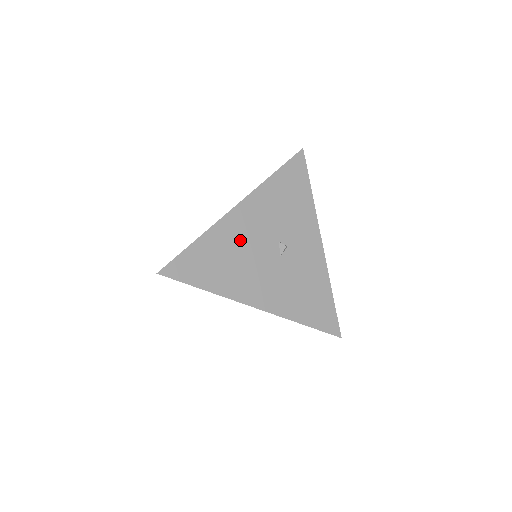
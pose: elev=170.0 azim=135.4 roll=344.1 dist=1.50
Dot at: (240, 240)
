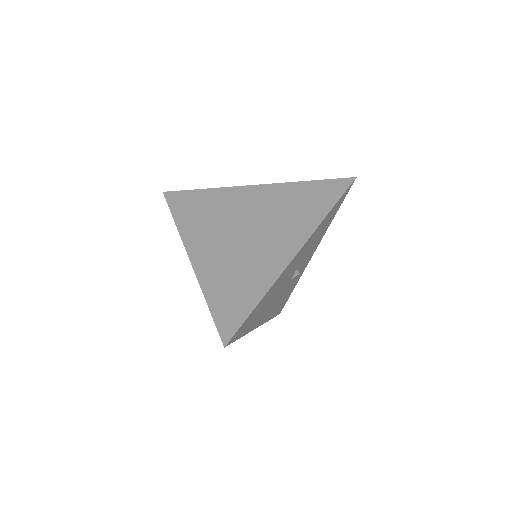
Dot at: (281, 283)
